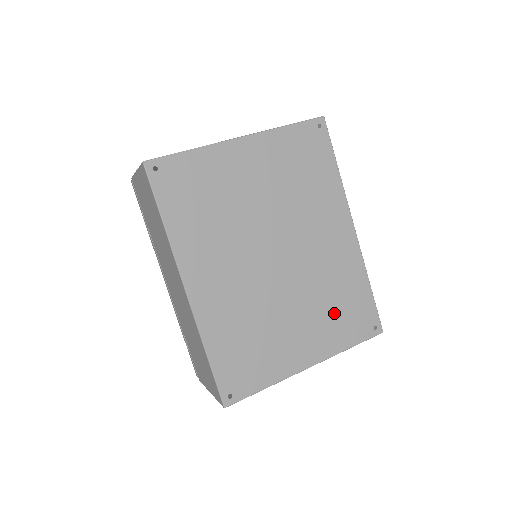
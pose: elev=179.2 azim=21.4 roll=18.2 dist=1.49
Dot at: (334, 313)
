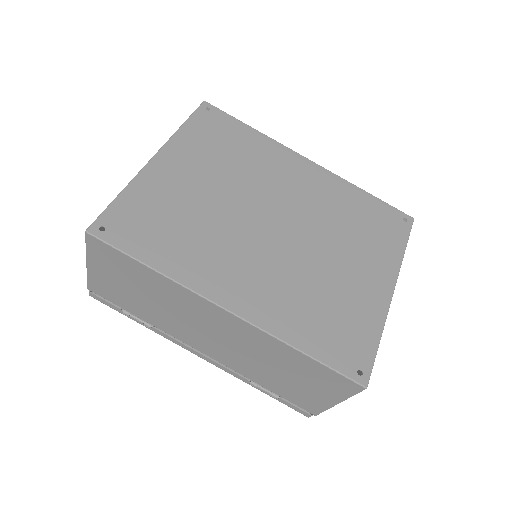
Dot at: (364, 233)
